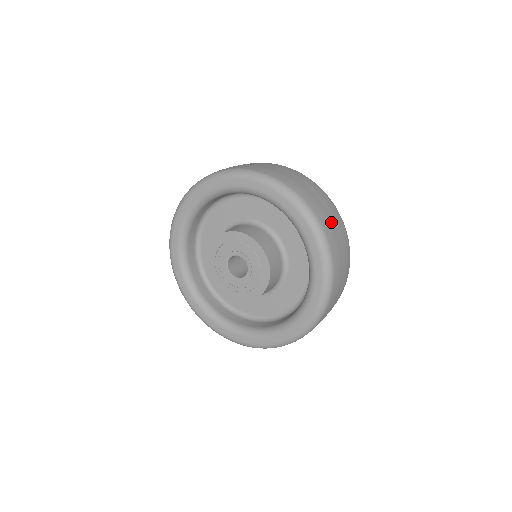
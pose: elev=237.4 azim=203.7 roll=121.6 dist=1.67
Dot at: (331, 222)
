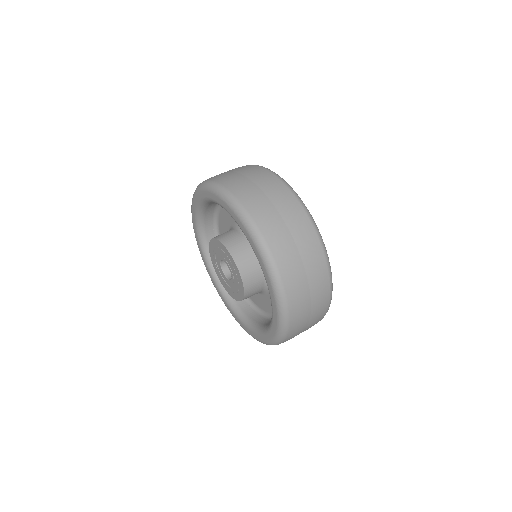
Dot at: (302, 279)
